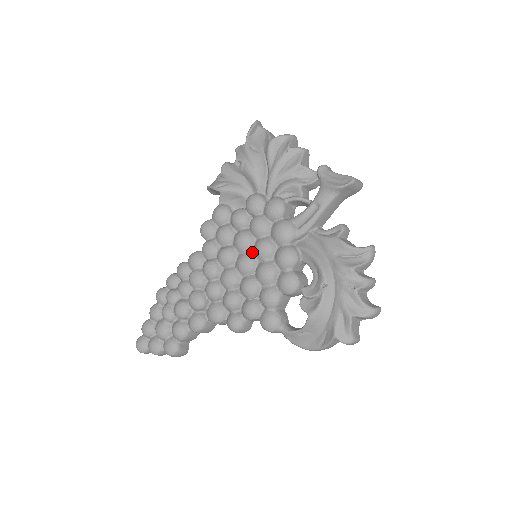
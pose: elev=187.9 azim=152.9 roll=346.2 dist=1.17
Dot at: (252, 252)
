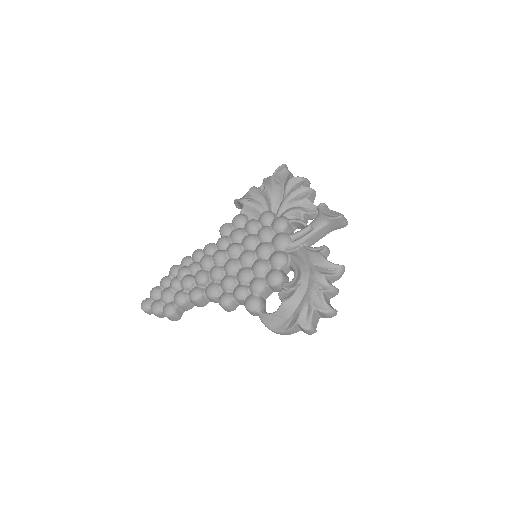
Dot at: (254, 251)
